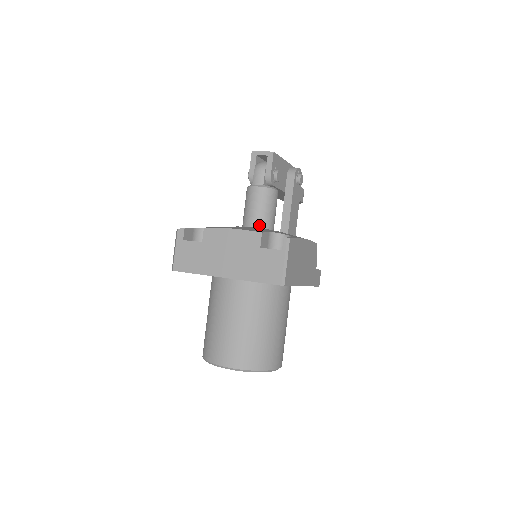
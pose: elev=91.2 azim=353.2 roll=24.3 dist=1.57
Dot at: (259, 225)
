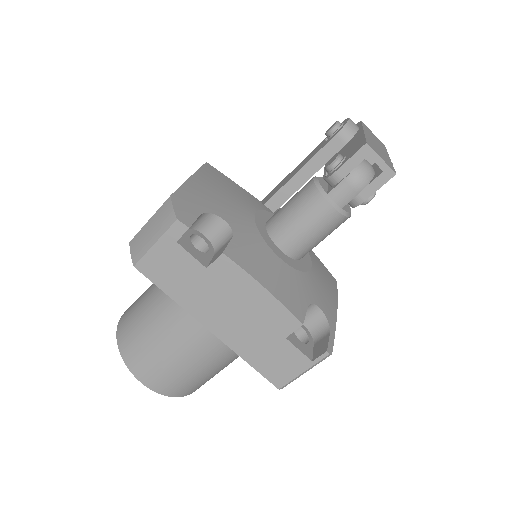
Dot at: (294, 254)
